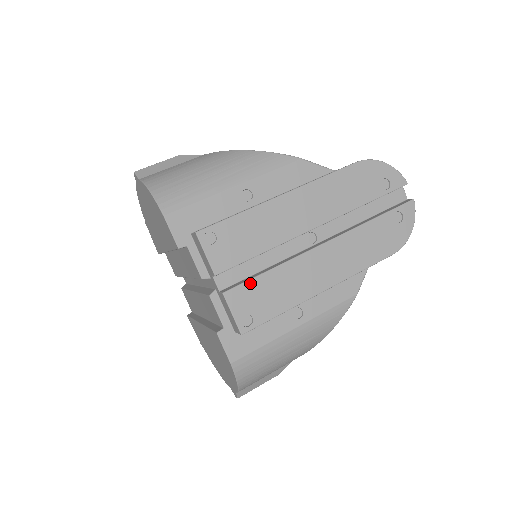
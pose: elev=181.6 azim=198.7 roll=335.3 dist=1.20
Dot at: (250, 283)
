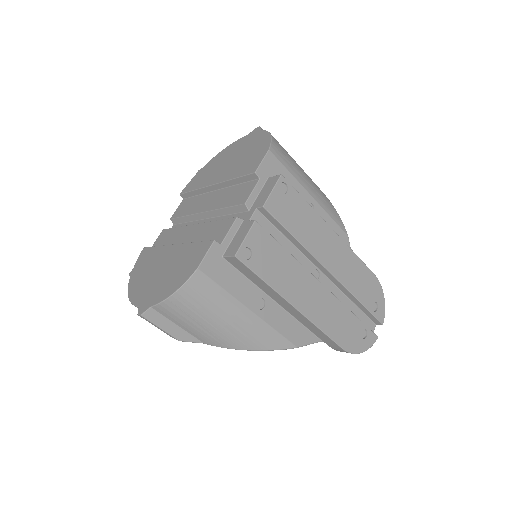
Dot at: (272, 239)
